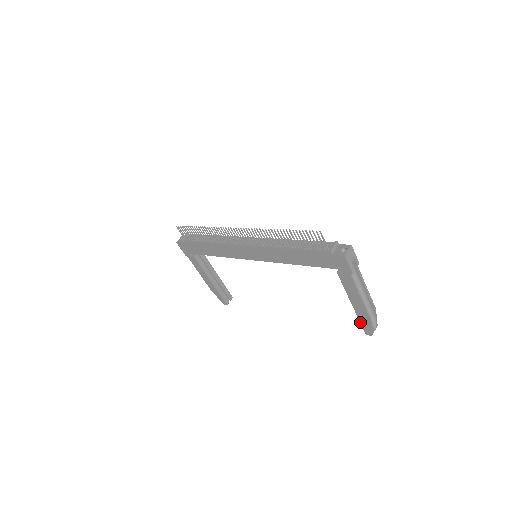
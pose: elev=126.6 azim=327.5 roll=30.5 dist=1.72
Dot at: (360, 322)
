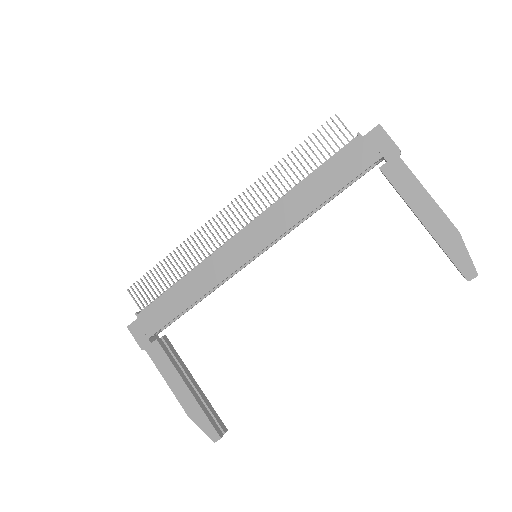
Dot at: (448, 256)
